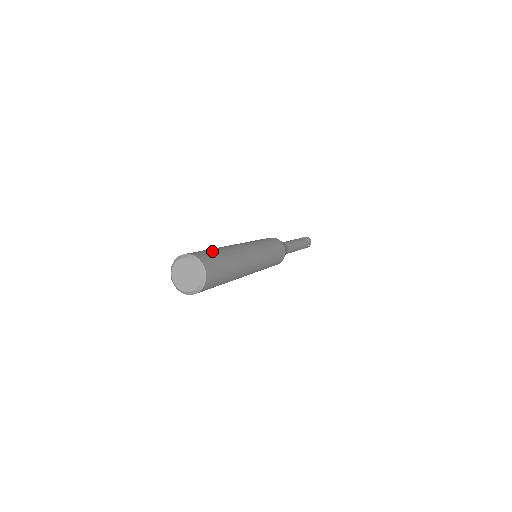
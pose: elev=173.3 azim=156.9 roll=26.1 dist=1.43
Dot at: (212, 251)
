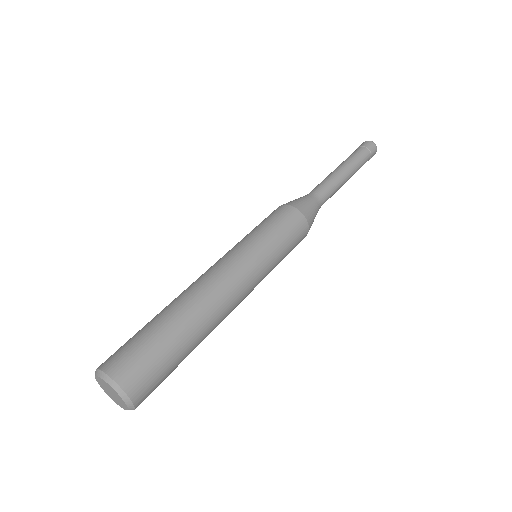
Dot at: (154, 344)
